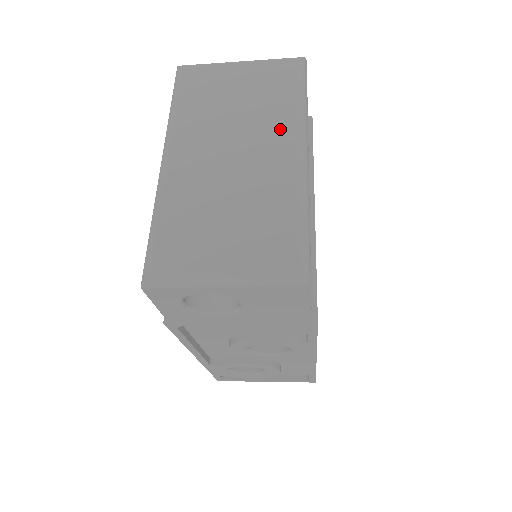
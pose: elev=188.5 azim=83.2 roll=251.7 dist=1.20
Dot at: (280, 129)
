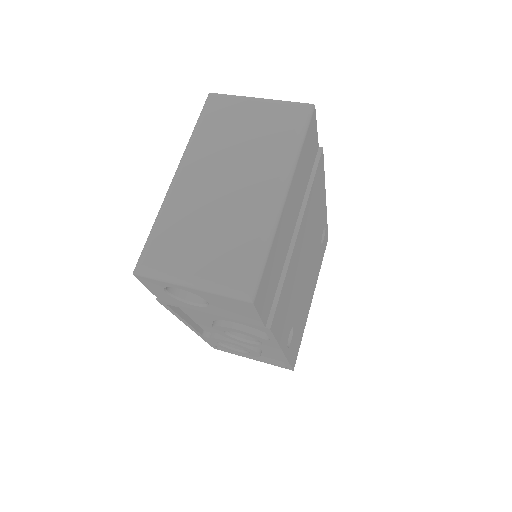
Dot at: (270, 168)
